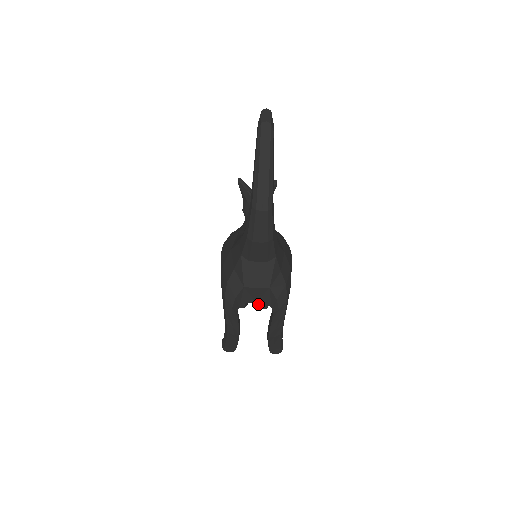
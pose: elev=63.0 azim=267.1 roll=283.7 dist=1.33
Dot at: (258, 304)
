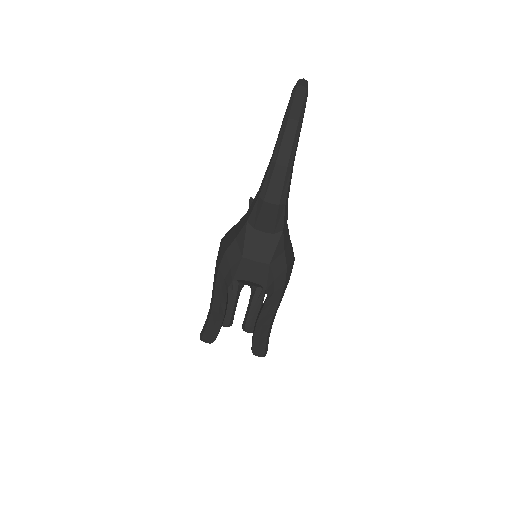
Dot at: (244, 325)
